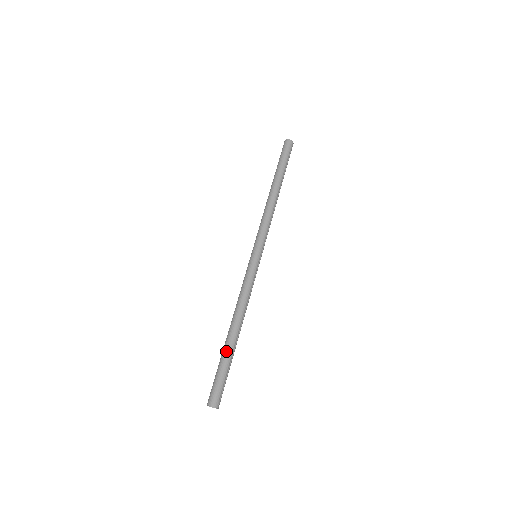
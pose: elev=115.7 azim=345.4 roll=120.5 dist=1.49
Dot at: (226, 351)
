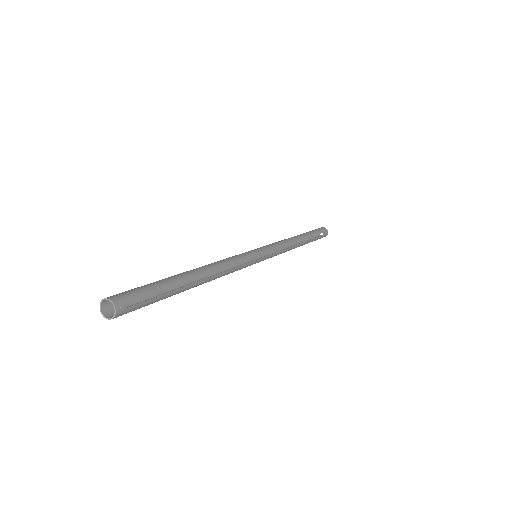
Dot at: (173, 277)
